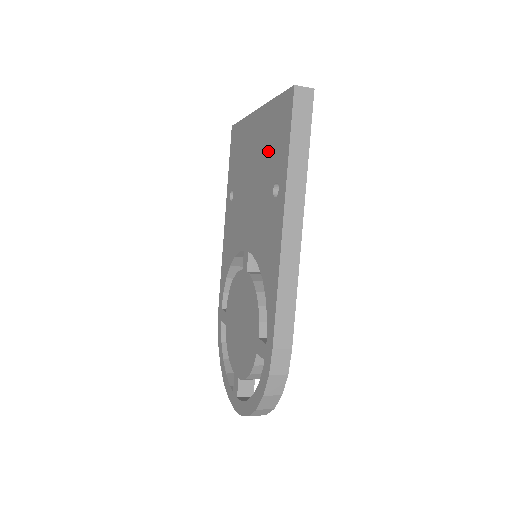
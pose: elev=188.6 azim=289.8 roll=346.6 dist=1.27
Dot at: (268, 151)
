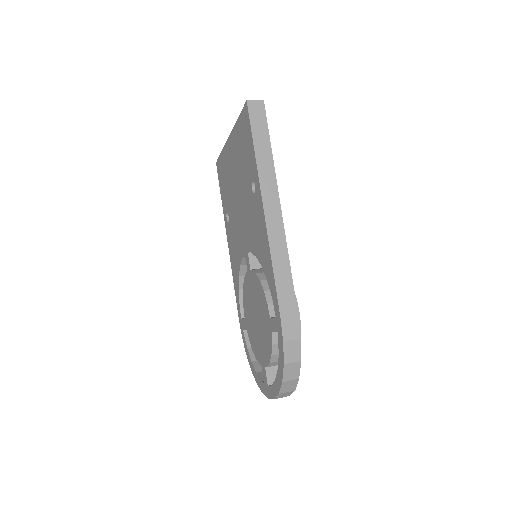
Dot at: (242, 162)
